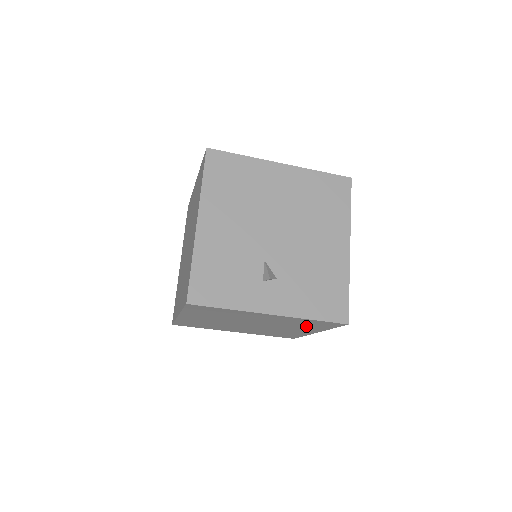
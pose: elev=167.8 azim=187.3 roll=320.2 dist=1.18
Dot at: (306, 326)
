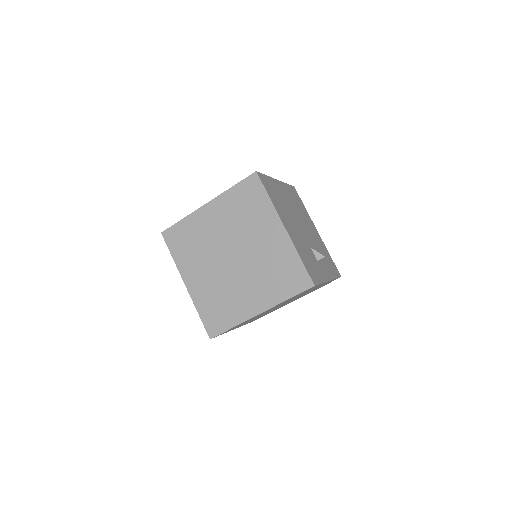
Dot at: occluded
